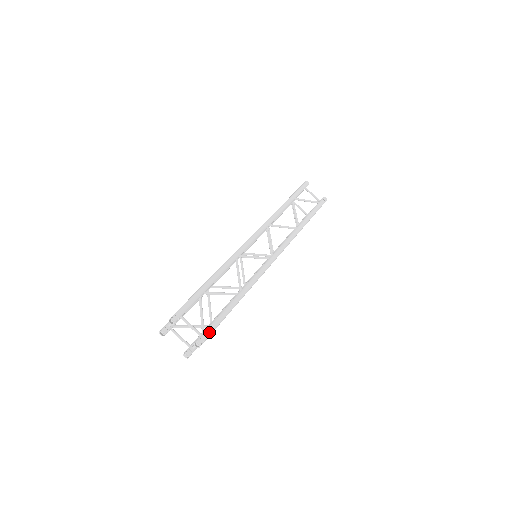
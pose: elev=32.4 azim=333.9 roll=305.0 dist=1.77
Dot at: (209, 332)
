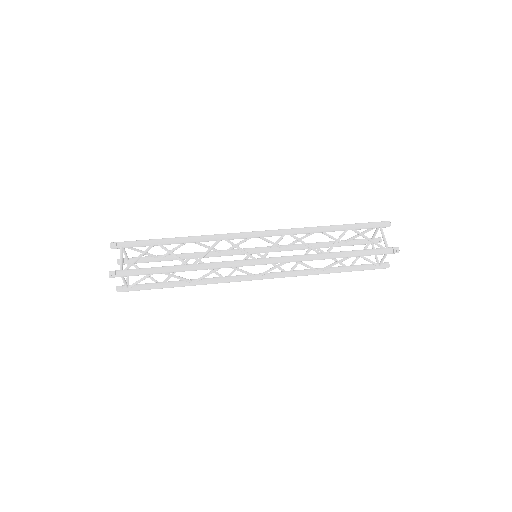
Dot at: (127, 272)
